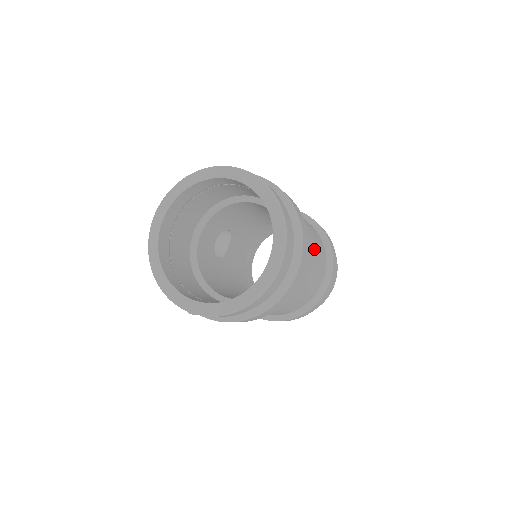
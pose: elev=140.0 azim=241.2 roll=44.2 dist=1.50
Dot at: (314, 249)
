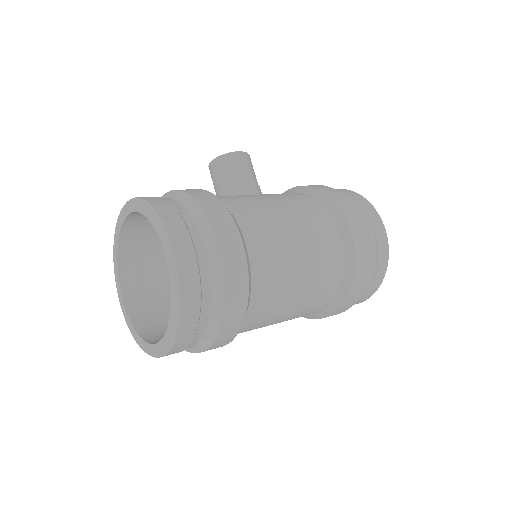
Dot at: (284, 313)
